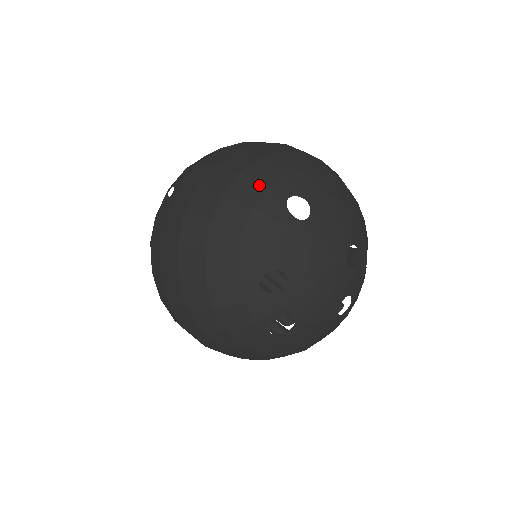
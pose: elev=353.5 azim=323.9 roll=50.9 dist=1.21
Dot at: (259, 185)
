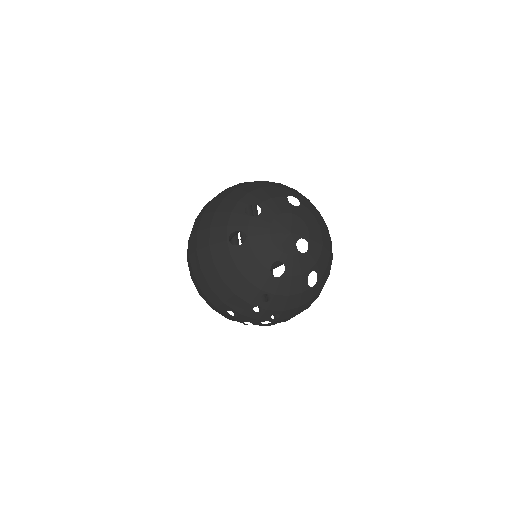
Dot at: (284, 187)
